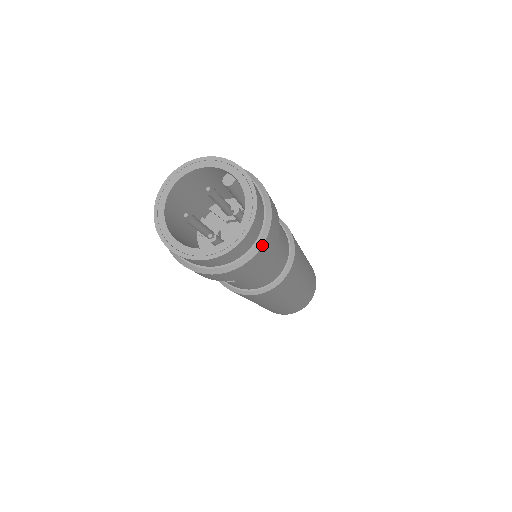
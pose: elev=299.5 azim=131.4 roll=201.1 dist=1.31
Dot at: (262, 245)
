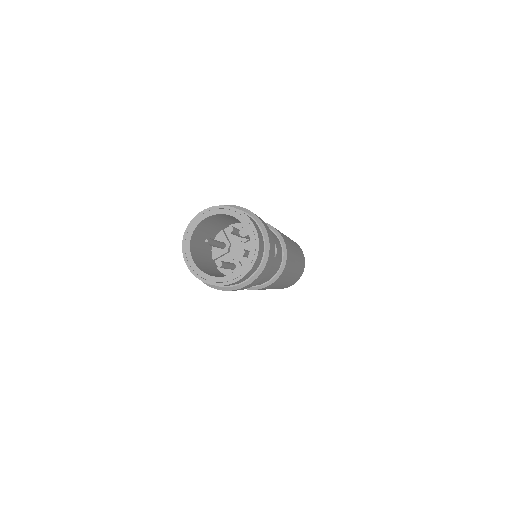
Dot at: (251, 283)
